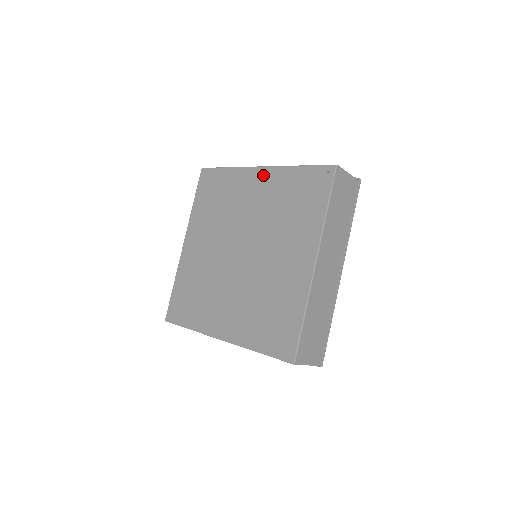
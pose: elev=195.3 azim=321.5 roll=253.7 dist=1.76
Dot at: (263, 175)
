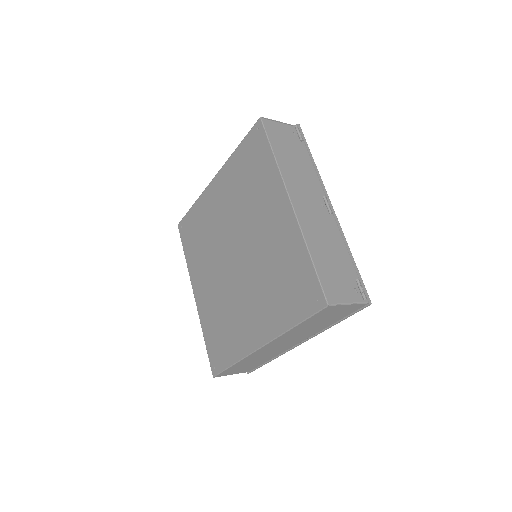
Dot at: (286, 215)
